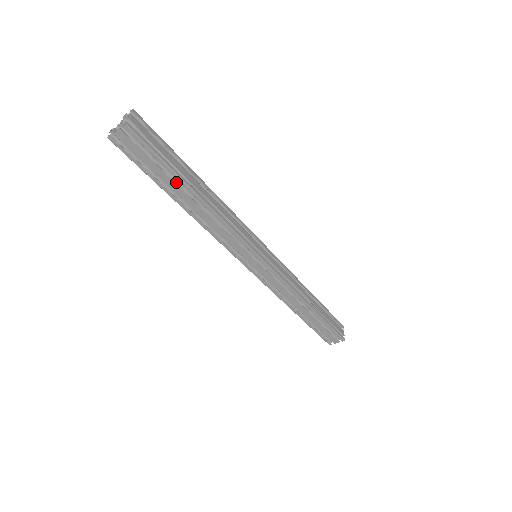
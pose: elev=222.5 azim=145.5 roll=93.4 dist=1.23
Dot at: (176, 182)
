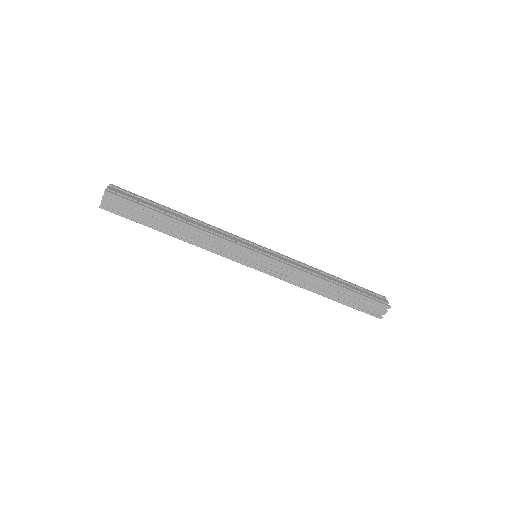
Dot at: (159, 218)
